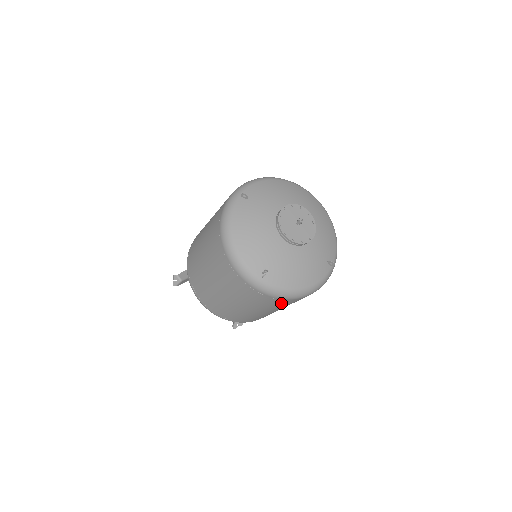
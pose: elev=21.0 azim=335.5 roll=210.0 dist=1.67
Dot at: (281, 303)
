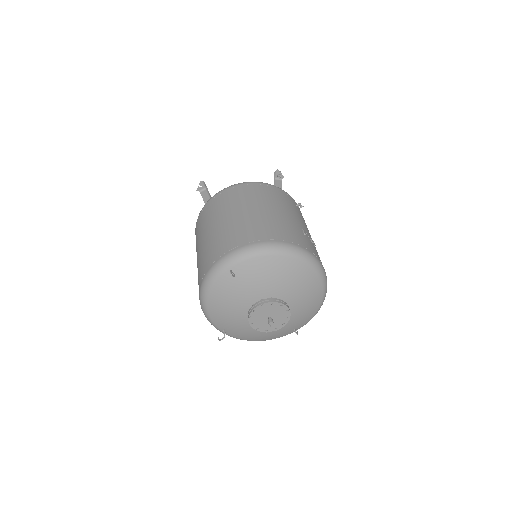
Dot at: occluded
